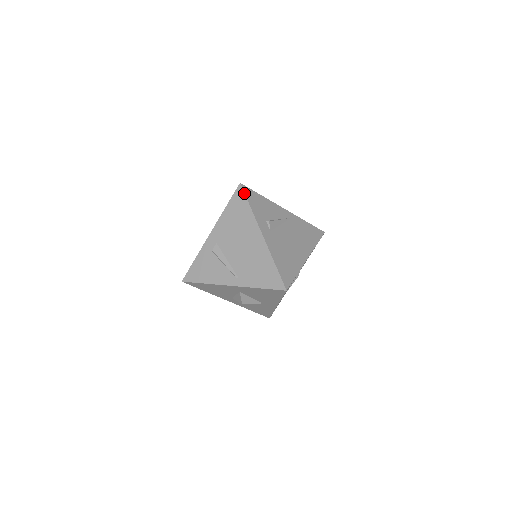
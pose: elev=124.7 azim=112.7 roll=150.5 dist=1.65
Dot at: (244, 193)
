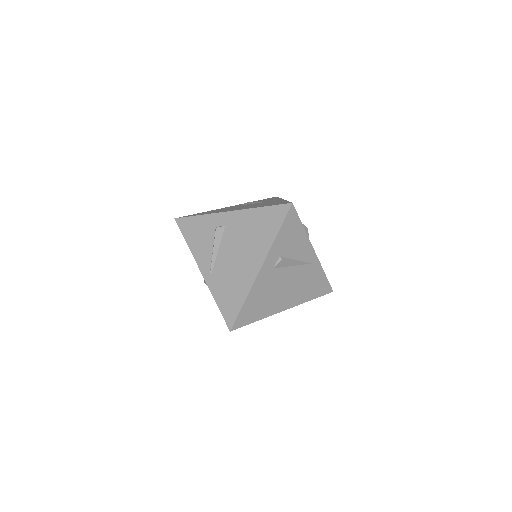
Dot at: (286, 216)
